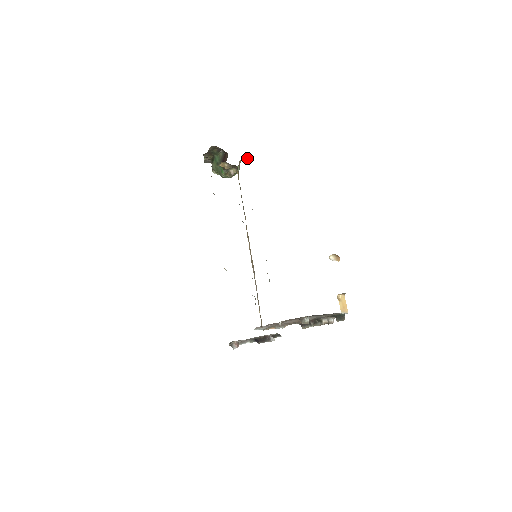
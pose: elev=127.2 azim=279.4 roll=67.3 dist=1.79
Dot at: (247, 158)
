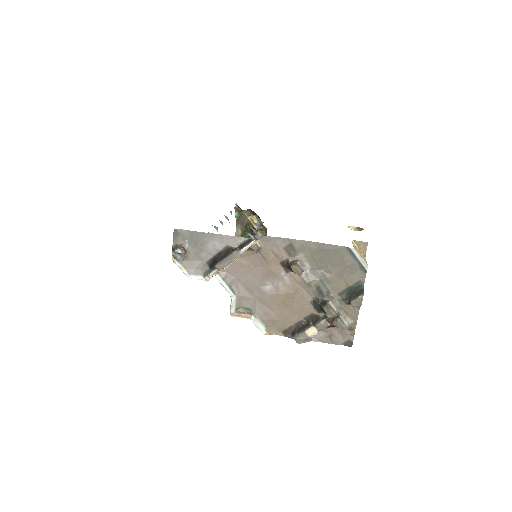
Dot at: occluded
